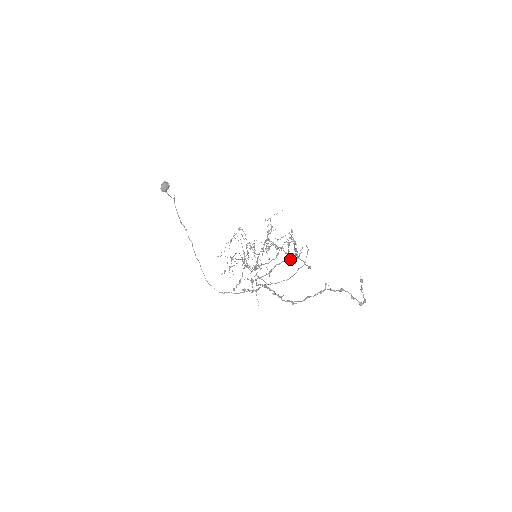
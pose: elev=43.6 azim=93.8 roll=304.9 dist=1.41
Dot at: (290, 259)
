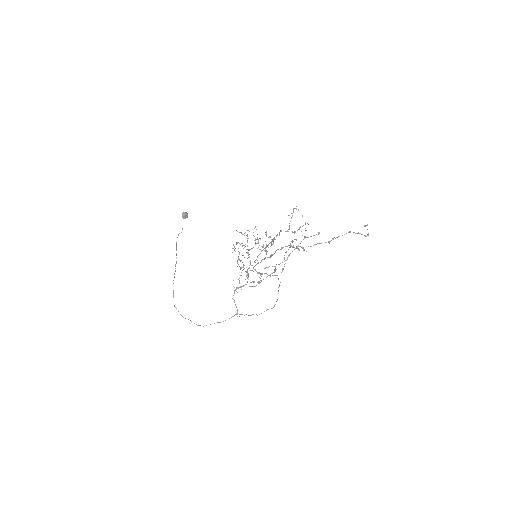
Dot at: occluded
